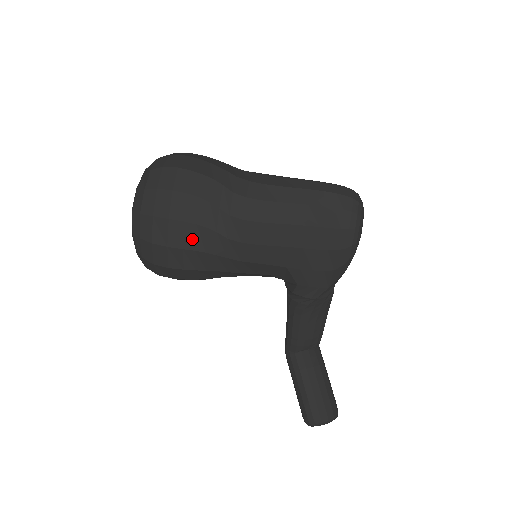
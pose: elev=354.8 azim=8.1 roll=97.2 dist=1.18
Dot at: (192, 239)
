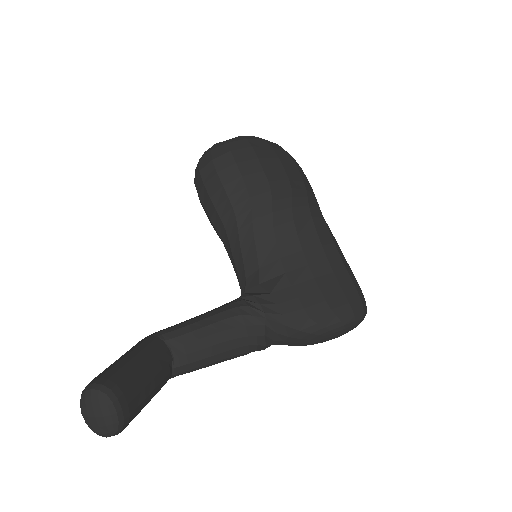
Dot at: (276, 178)
